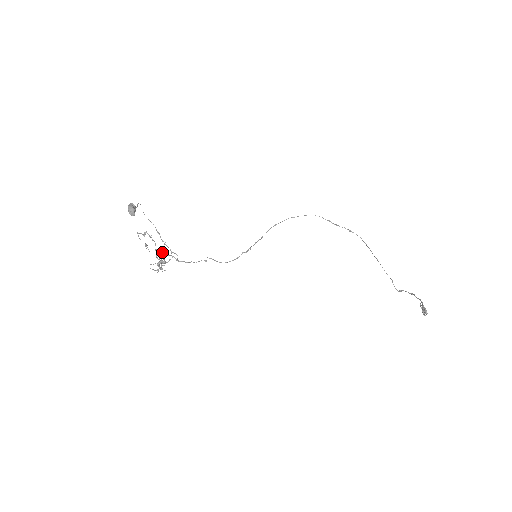
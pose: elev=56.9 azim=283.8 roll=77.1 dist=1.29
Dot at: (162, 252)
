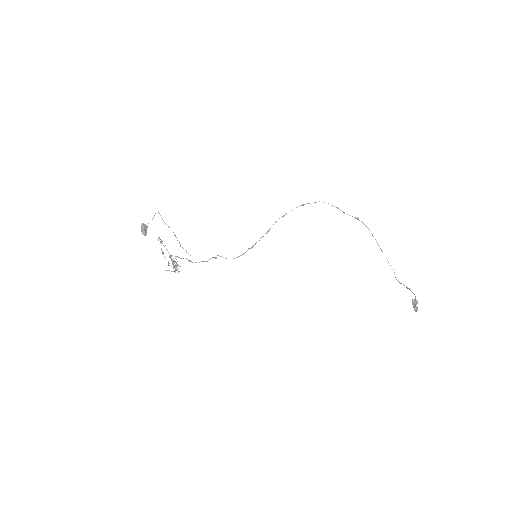
Dot at: (175, 258)
